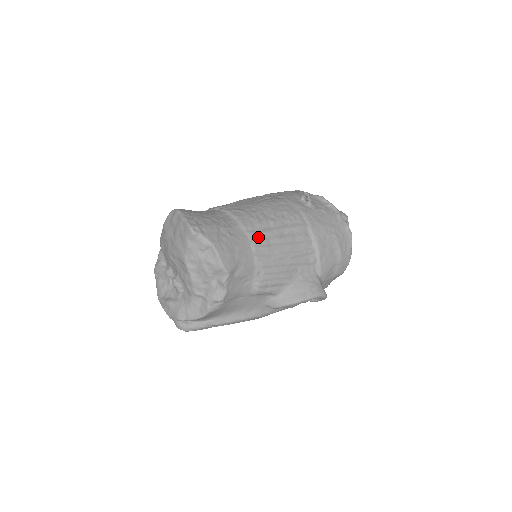
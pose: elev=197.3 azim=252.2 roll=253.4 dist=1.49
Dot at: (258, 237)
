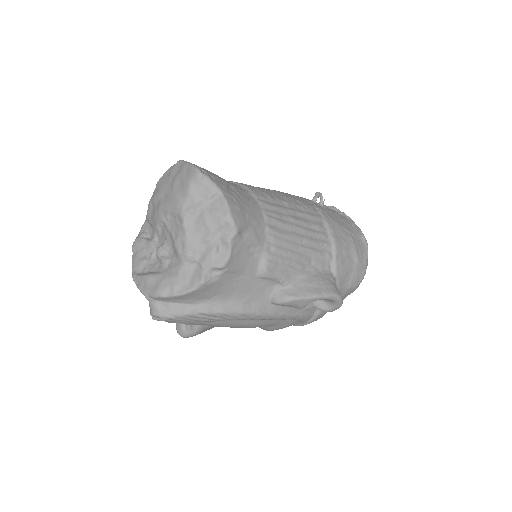
Dot at: (271, 209)
